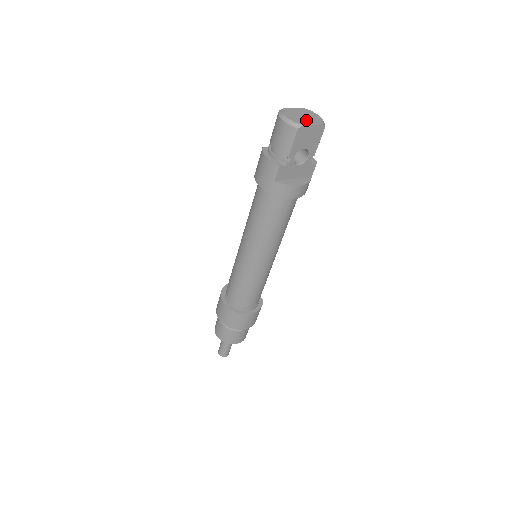
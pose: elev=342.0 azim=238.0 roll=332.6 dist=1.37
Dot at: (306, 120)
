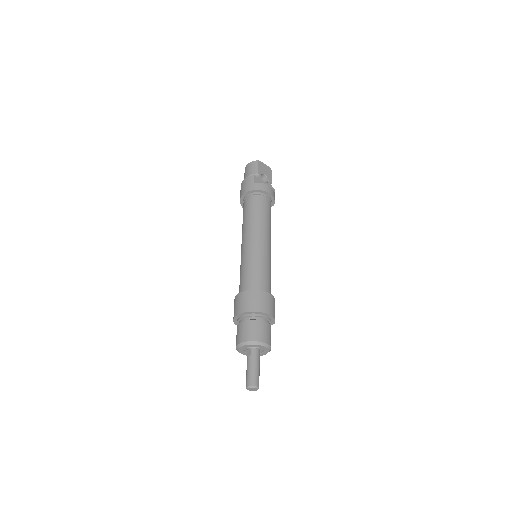
Dot at: occluded
